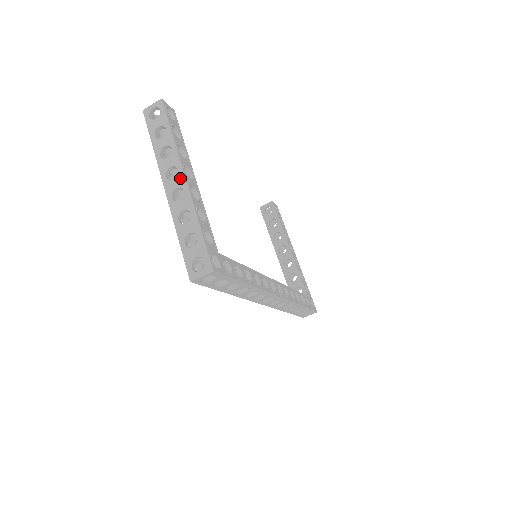
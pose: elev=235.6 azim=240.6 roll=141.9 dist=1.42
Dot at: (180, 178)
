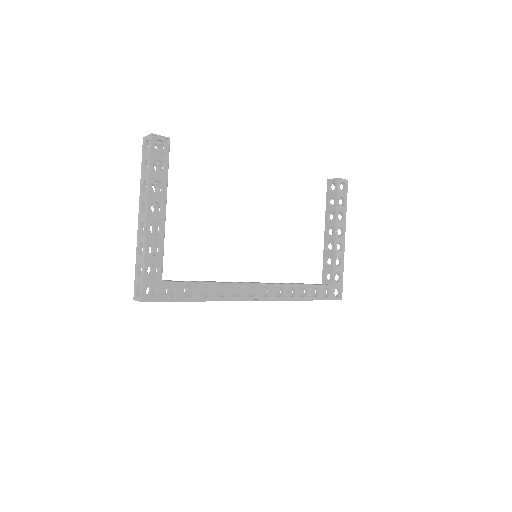
Dot at: (144, 216)
